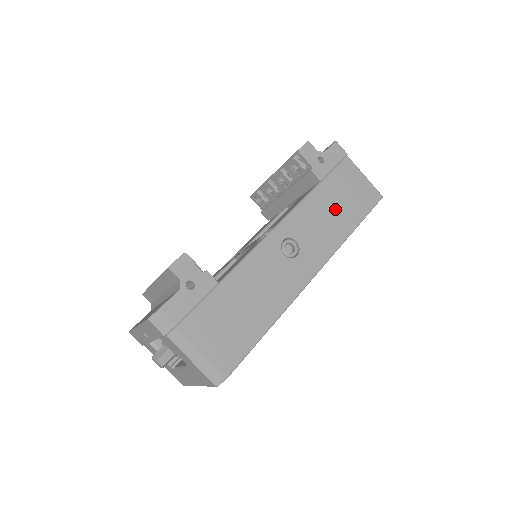
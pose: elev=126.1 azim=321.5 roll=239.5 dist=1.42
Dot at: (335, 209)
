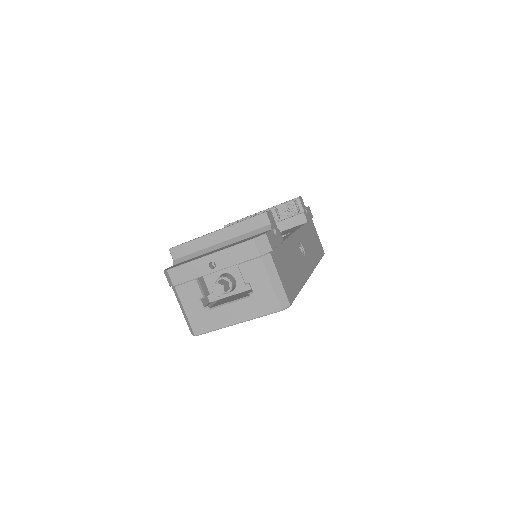
Dot at: (312, 243)
